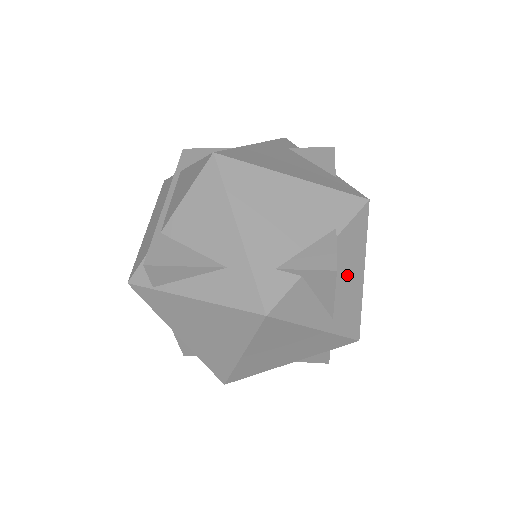
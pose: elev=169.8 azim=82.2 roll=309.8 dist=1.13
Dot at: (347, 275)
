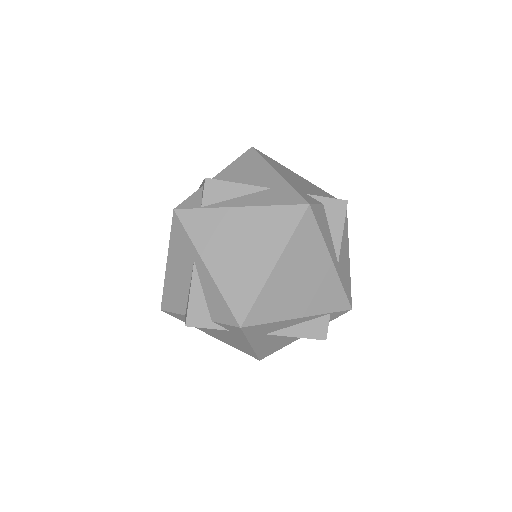
Dot at: (342, 240)
